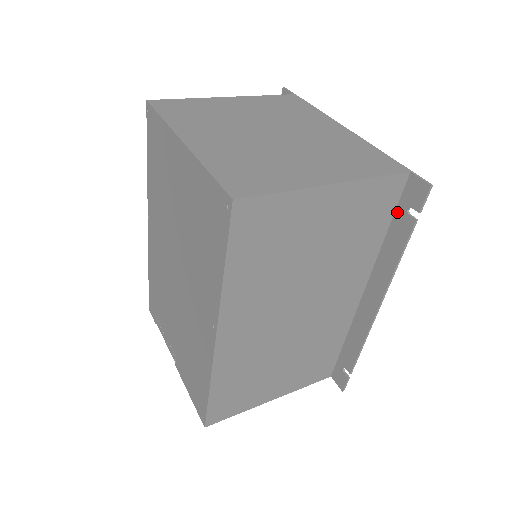
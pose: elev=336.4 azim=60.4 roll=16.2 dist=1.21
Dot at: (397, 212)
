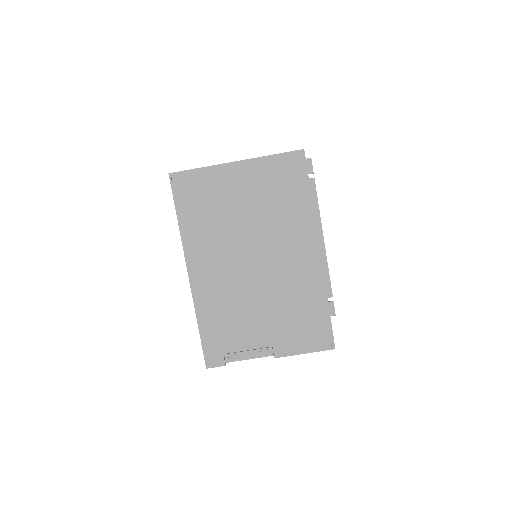
Dot at: occluded
